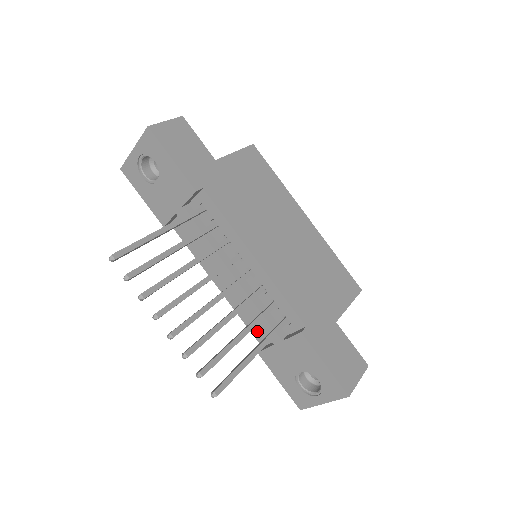
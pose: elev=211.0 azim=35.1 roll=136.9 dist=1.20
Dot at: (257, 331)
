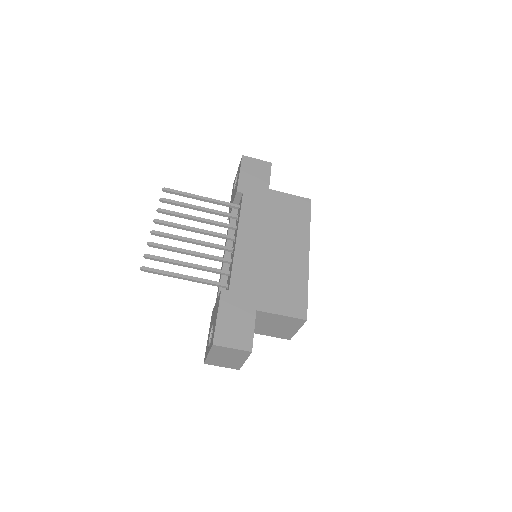
Dot at: occluded
